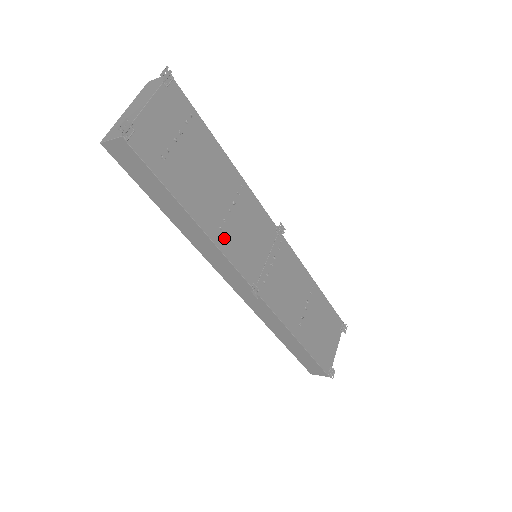
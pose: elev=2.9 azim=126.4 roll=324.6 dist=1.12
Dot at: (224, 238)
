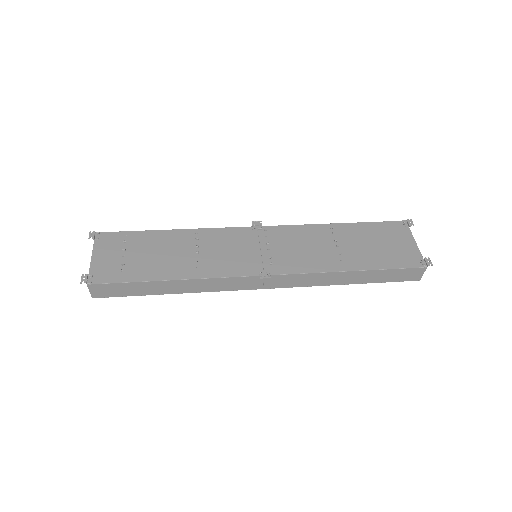
Dot at: (206, 270)
